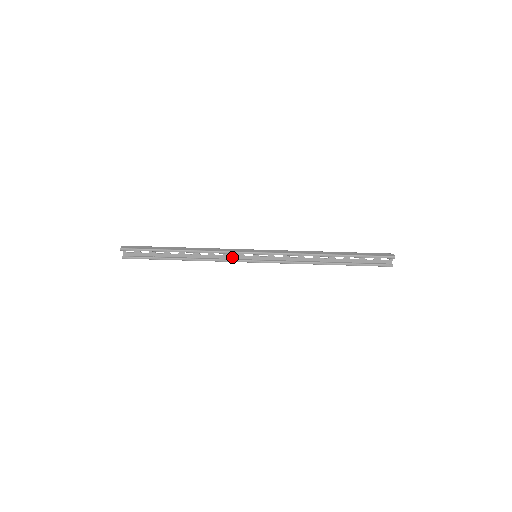
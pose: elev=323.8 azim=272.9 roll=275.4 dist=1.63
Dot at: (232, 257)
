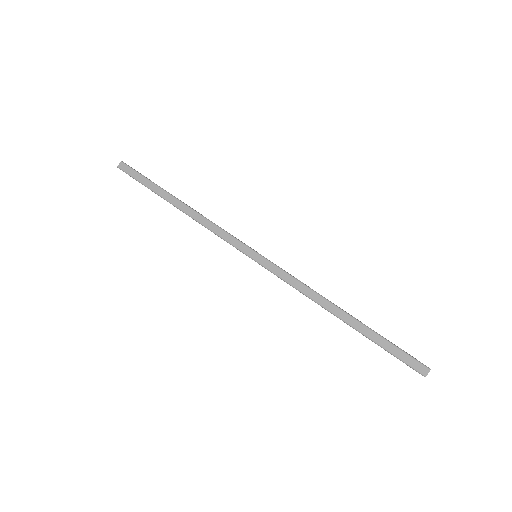
Dot at: occluded
